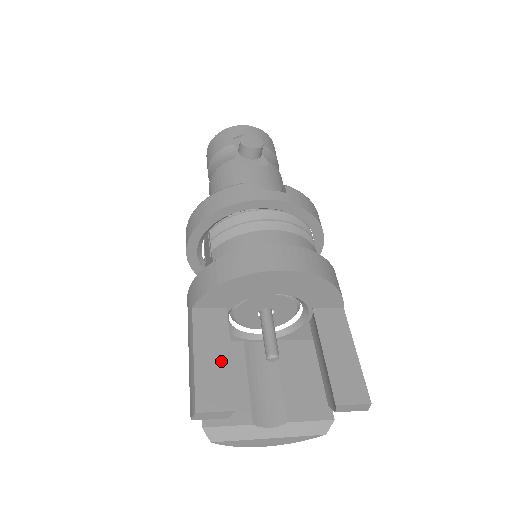
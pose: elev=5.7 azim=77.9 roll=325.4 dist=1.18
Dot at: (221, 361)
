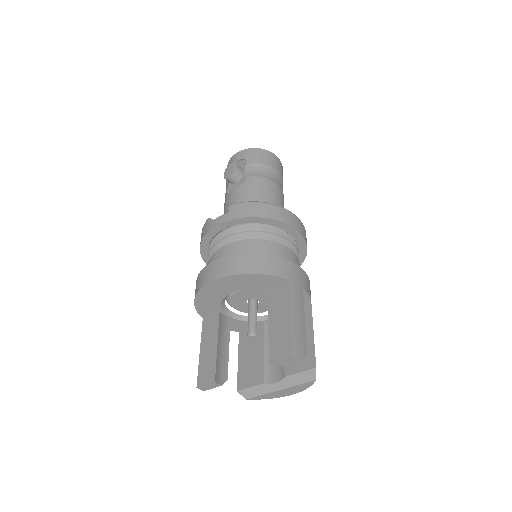
Dot at: (212, 350)
